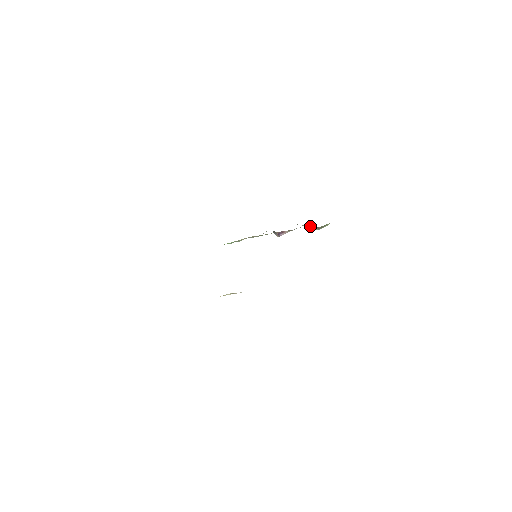
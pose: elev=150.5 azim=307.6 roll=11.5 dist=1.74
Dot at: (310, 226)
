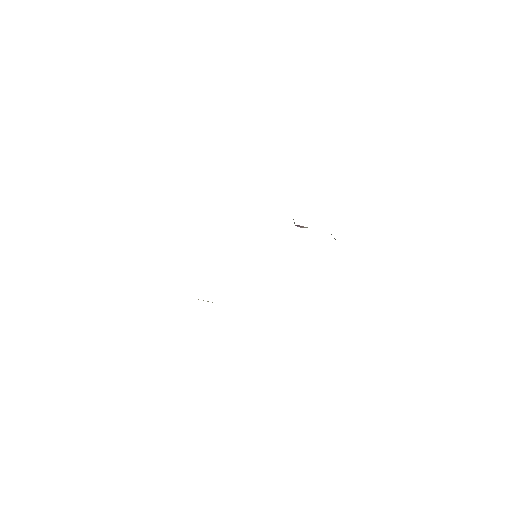
Dot at: occluded
